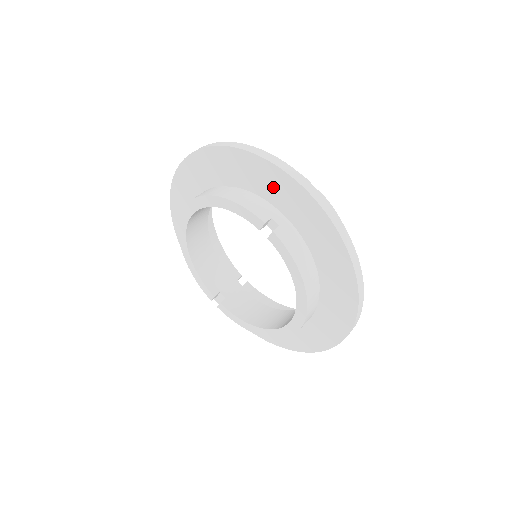
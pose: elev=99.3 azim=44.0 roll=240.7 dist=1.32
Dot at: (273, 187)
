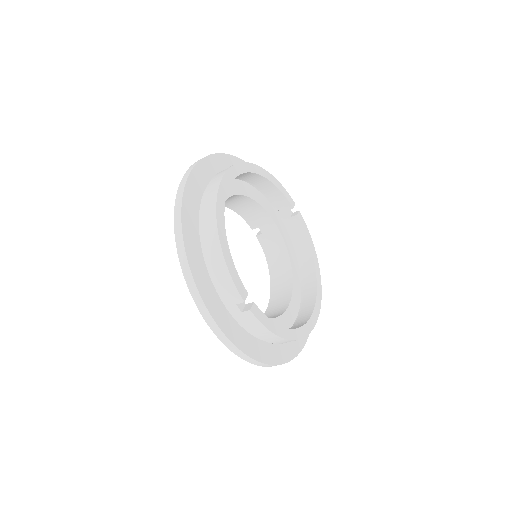
Dot at: occluded
